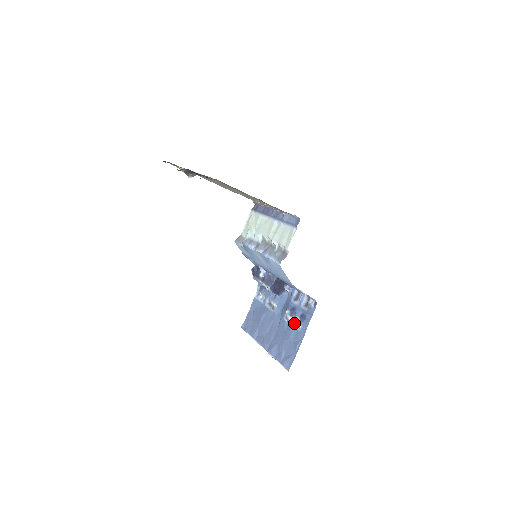
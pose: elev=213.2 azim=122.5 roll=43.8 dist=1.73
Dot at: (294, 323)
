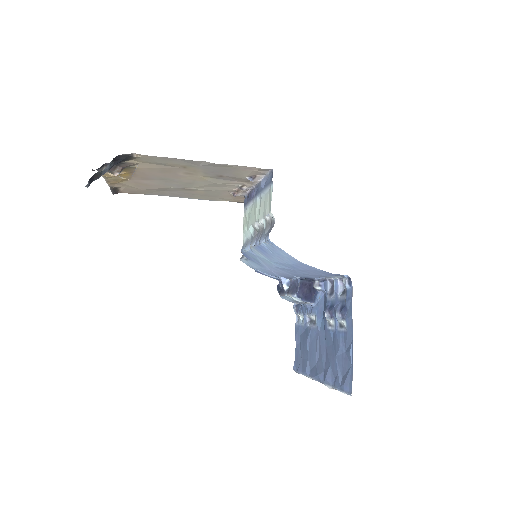
Dot at: (338, 325)
